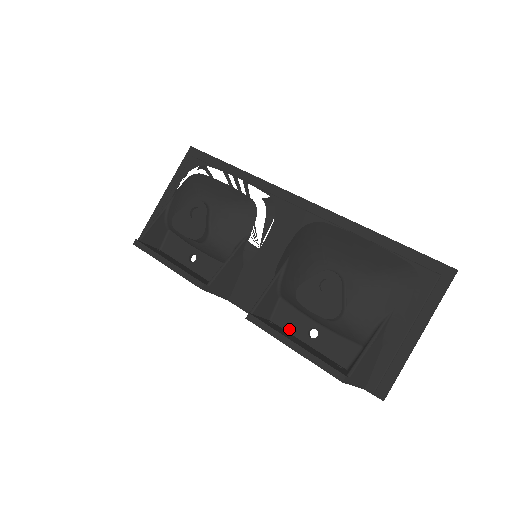
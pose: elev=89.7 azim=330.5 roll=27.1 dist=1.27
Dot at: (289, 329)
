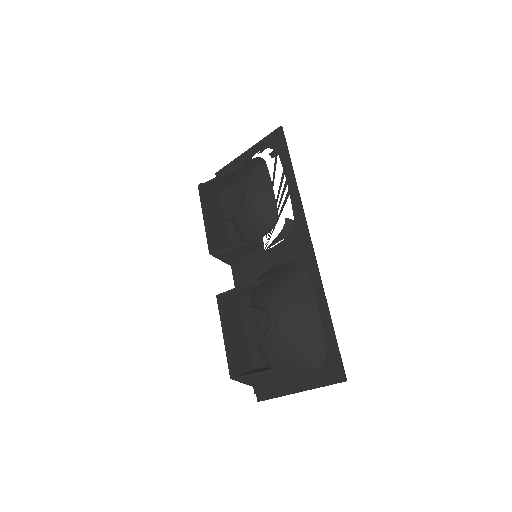
Dot at: occluded
